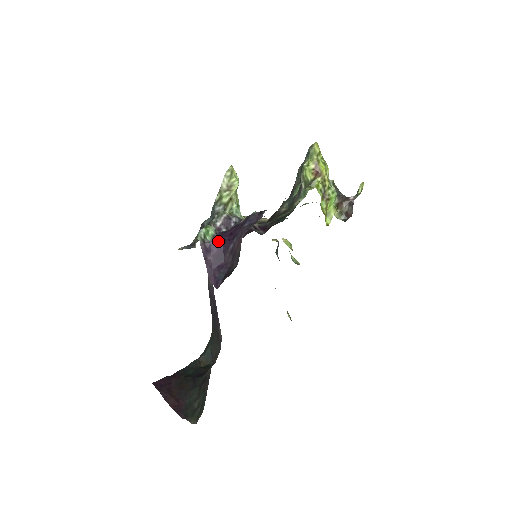
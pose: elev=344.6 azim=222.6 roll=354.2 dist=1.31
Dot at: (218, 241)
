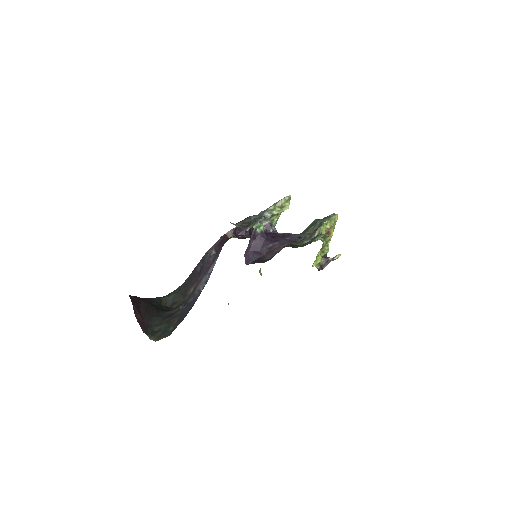
Dot at: (263, 236)
